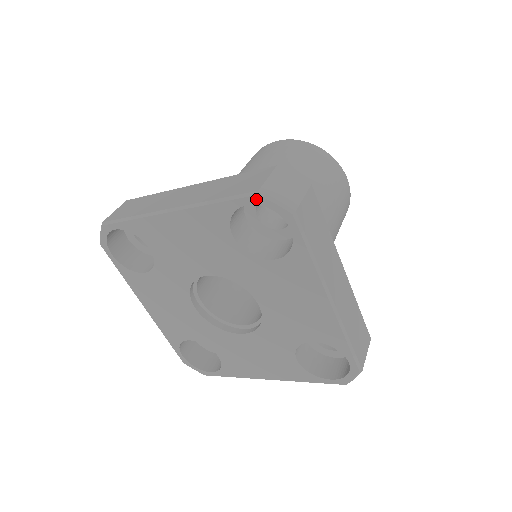
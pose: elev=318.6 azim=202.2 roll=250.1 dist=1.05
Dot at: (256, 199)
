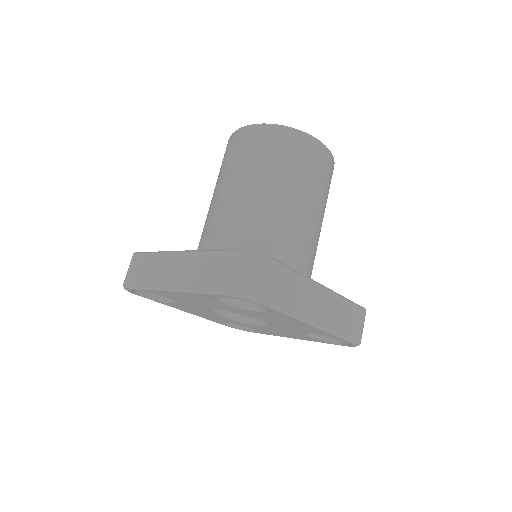
Dot at: (227, 296)
